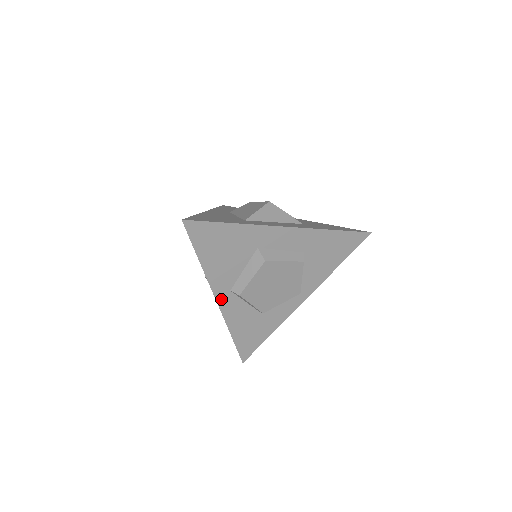
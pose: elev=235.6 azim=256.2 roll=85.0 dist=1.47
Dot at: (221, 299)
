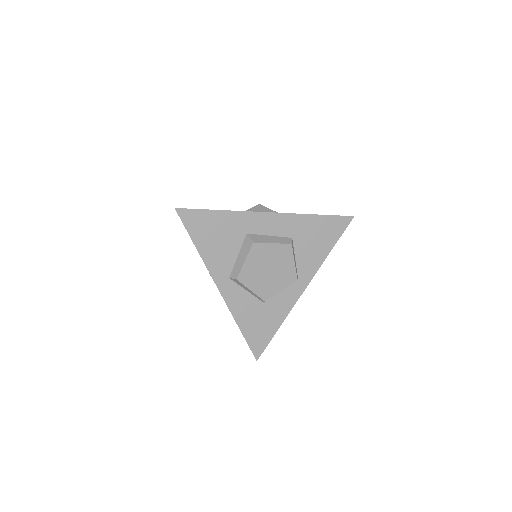
Dot at: (222, 287)
